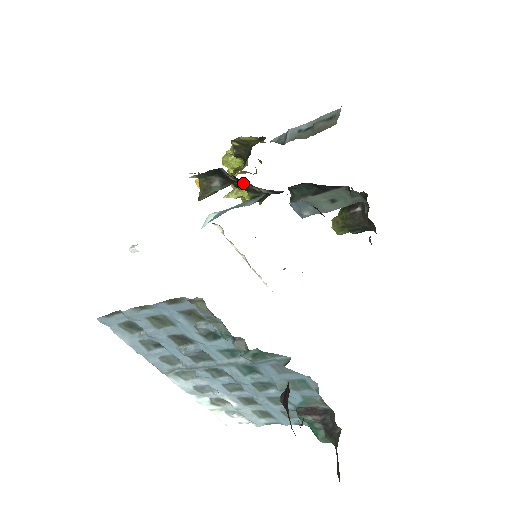
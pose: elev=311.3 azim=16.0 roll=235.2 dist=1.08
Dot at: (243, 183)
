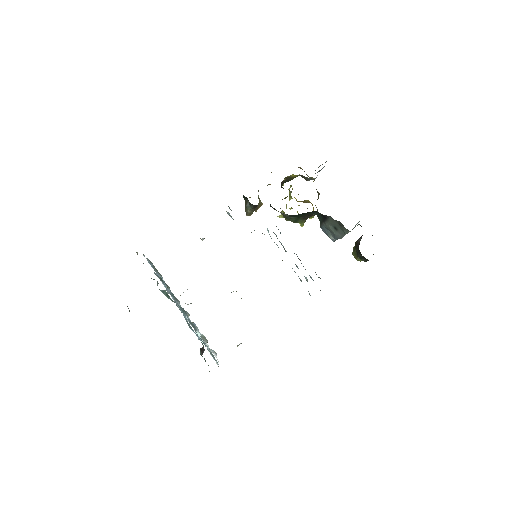
Dot at: occluded
